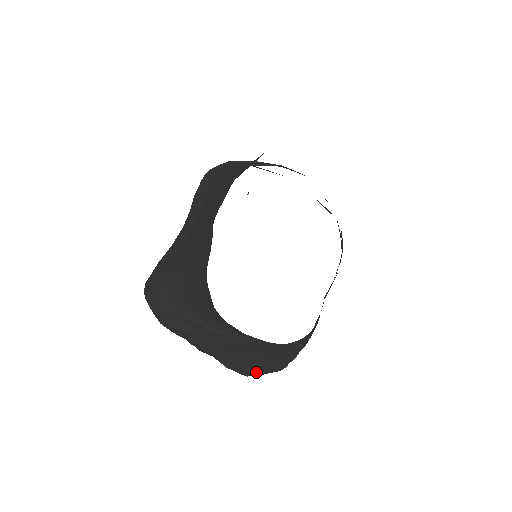
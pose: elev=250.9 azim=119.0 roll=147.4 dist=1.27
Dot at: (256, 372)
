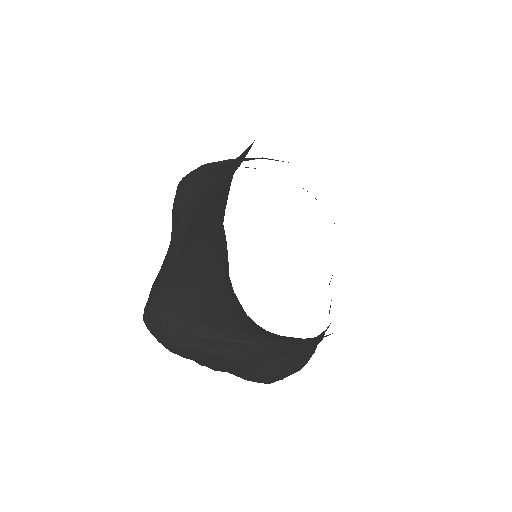
Dot at: (279, 377)
